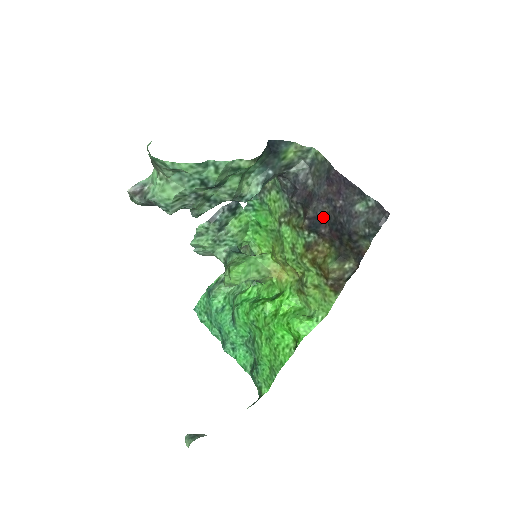
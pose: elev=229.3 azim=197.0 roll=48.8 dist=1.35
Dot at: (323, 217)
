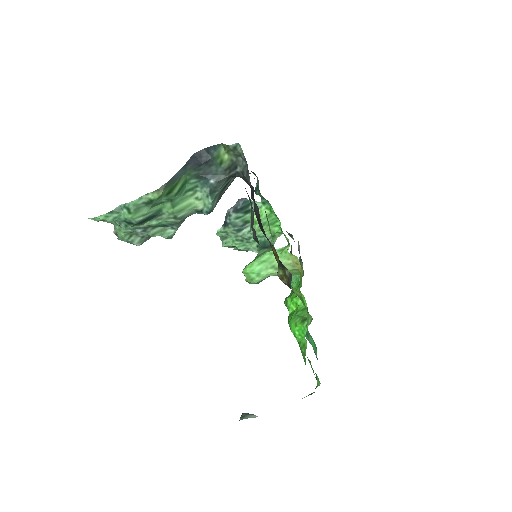
Dot at: (259, 219)
